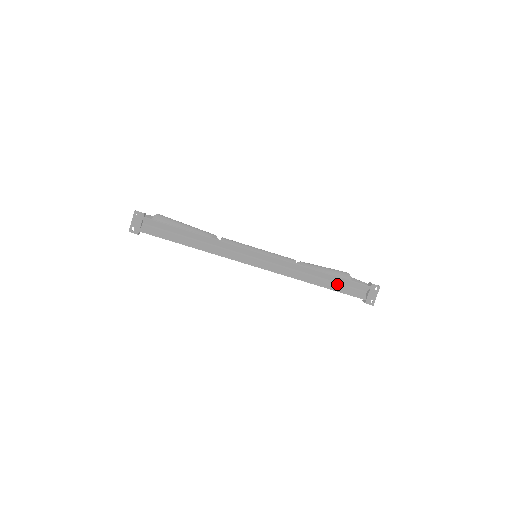
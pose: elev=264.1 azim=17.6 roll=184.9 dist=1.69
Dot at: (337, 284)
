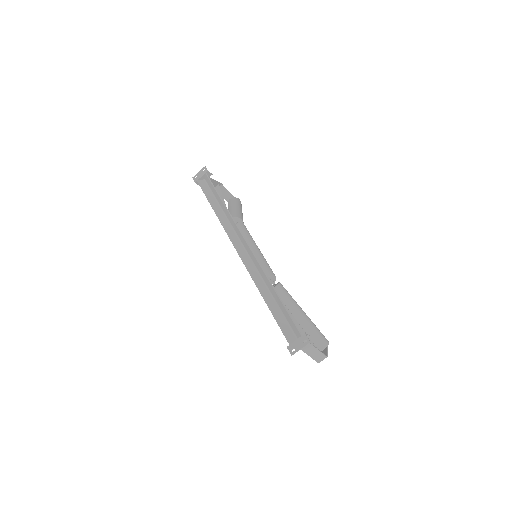
Dot at: (281, 313)
